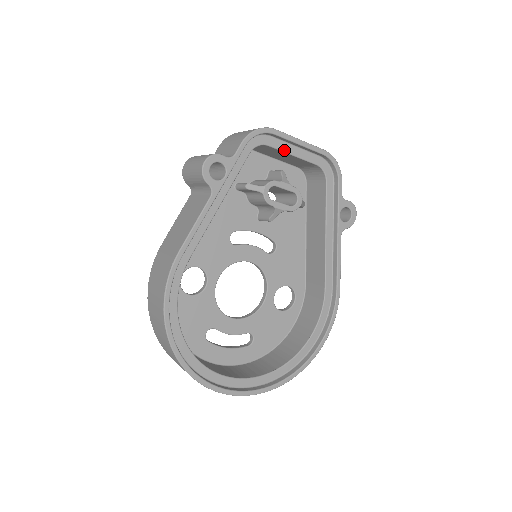
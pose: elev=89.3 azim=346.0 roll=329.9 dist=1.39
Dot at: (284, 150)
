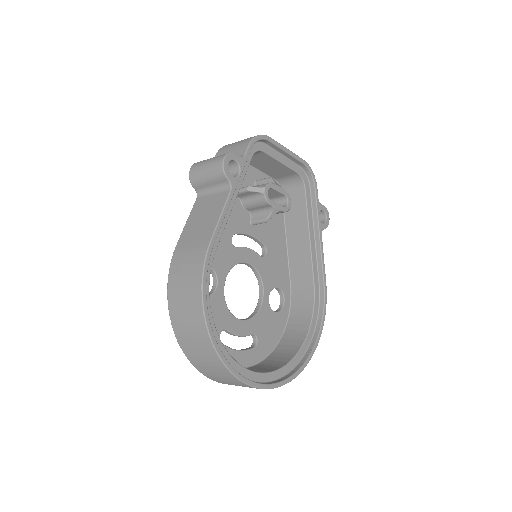
Dot at: (275, 157)
